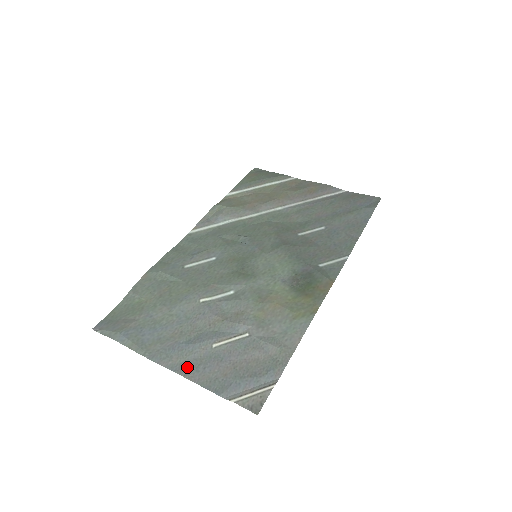
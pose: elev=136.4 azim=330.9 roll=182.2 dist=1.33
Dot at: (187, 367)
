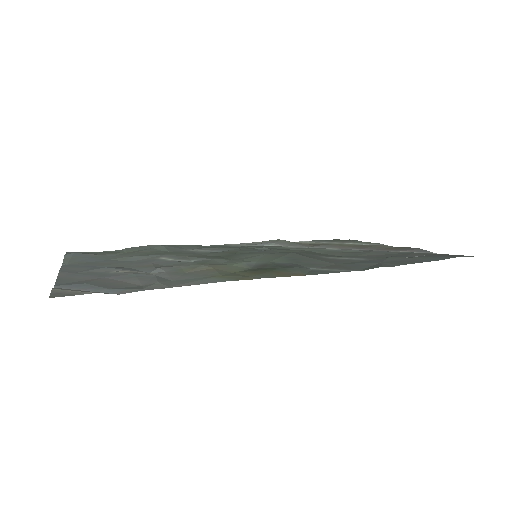
Dot at: (72, 272)
